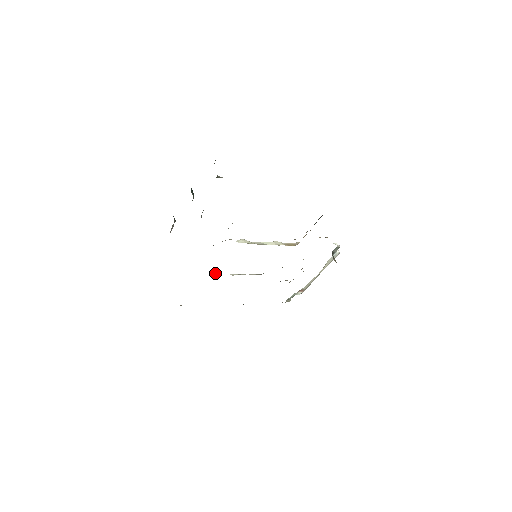
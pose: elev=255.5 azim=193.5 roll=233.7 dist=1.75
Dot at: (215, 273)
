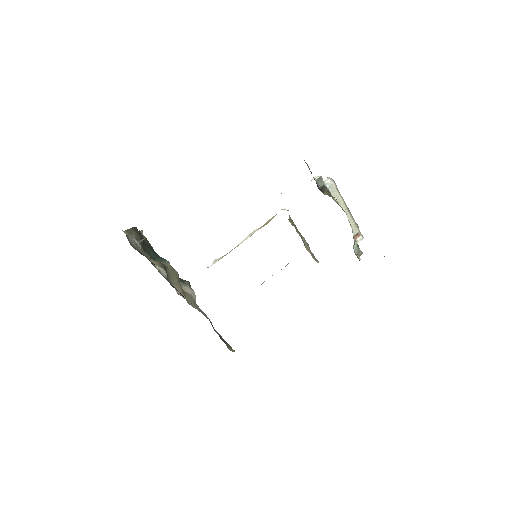
Dot at: occluded
